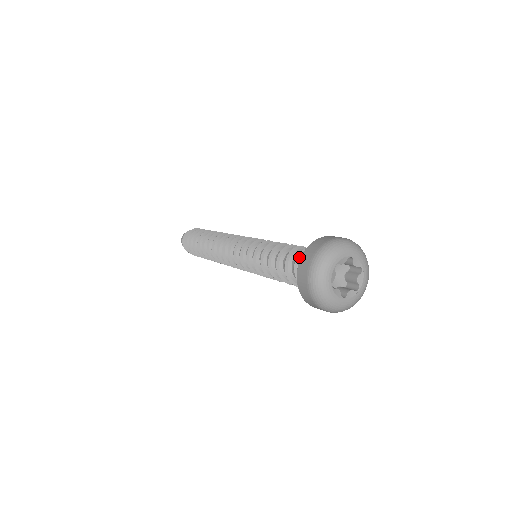
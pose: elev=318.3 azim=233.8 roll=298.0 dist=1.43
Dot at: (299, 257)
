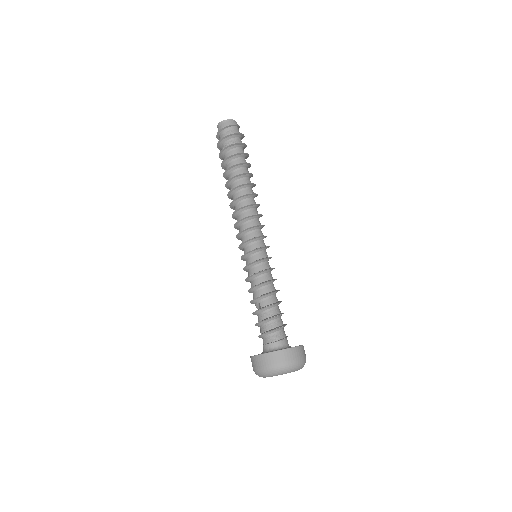
Dot at: (268, 332)
